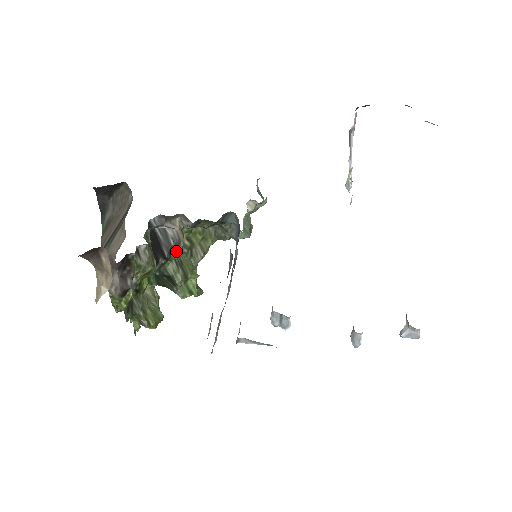
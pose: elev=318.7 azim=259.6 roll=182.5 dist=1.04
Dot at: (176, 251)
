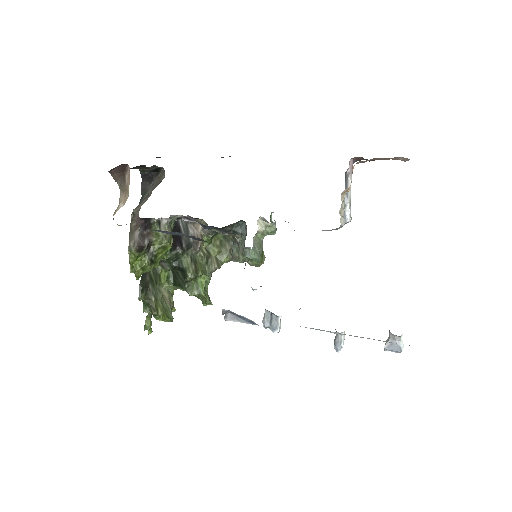
Dot at: (193, 249)
